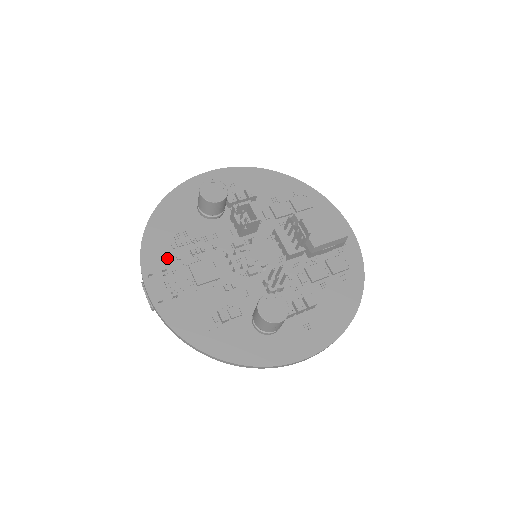
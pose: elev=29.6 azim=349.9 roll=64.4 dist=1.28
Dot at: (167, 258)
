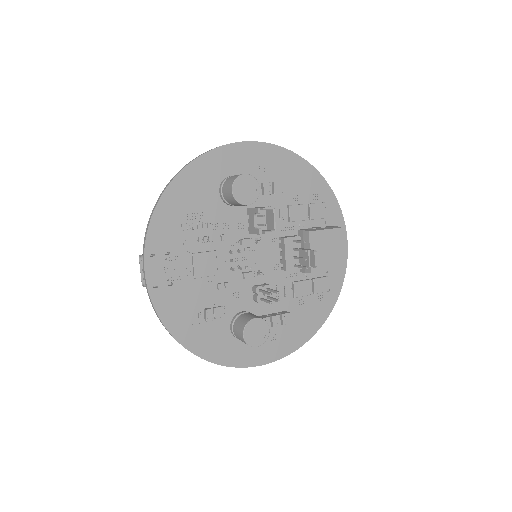
Dot at: (174, 240)
